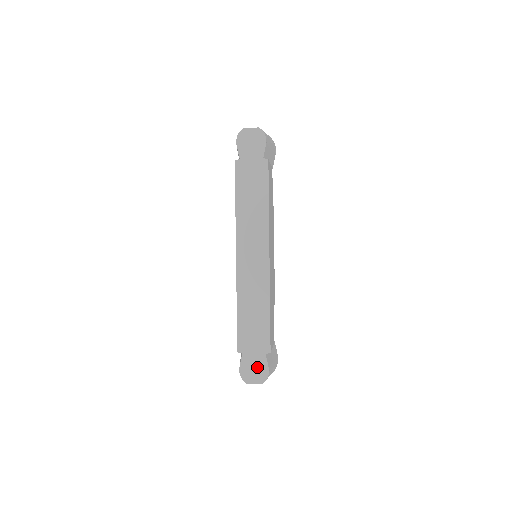
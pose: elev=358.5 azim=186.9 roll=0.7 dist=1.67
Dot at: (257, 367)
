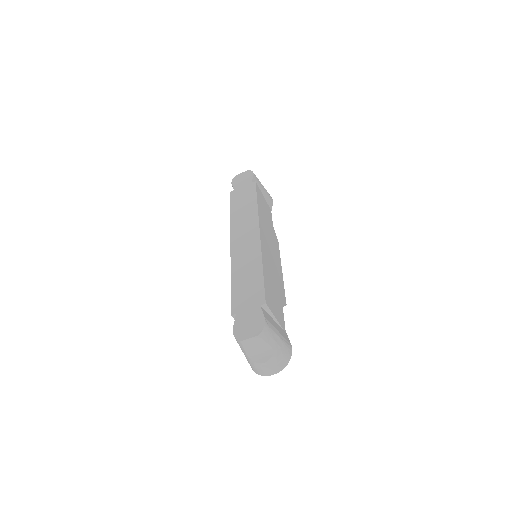
Dot at: (252, 321)
